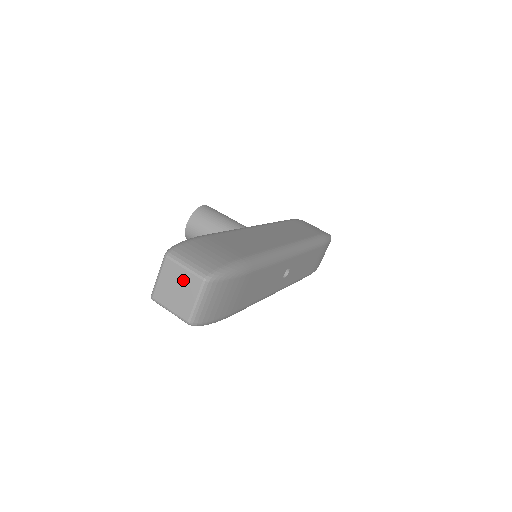
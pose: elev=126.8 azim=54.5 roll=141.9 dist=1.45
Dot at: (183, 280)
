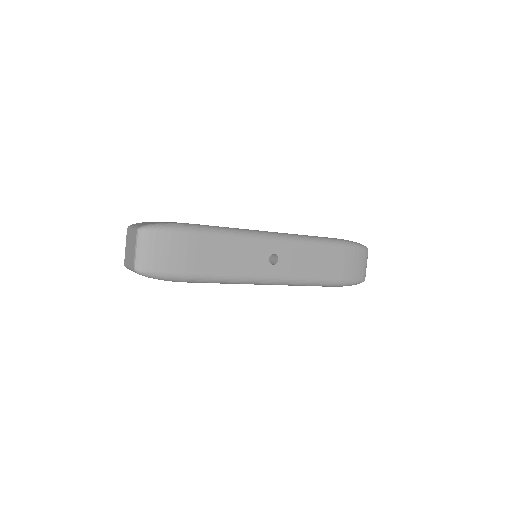
Dot at: (132, 238)
